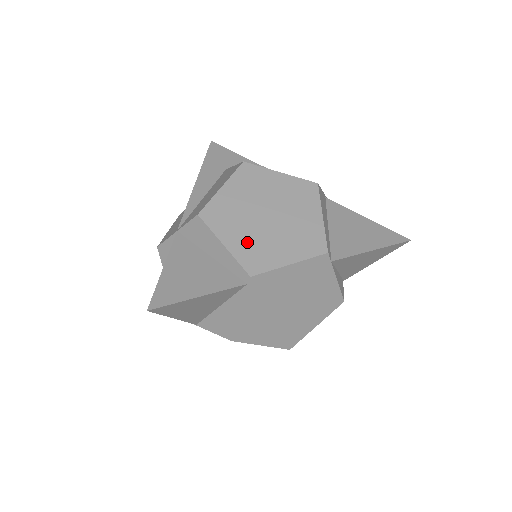
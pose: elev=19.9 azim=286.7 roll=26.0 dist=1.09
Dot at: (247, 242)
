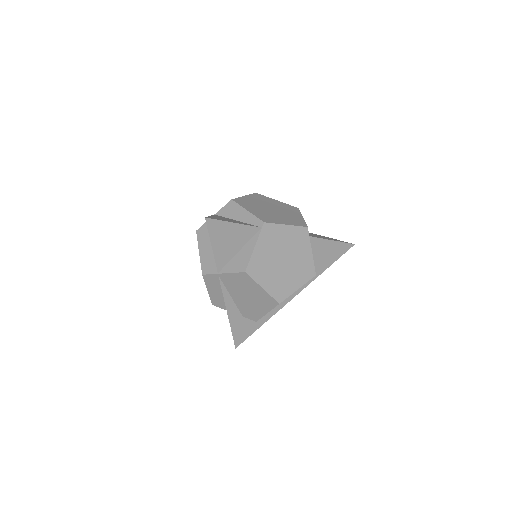
Dot at: (261, 213)
